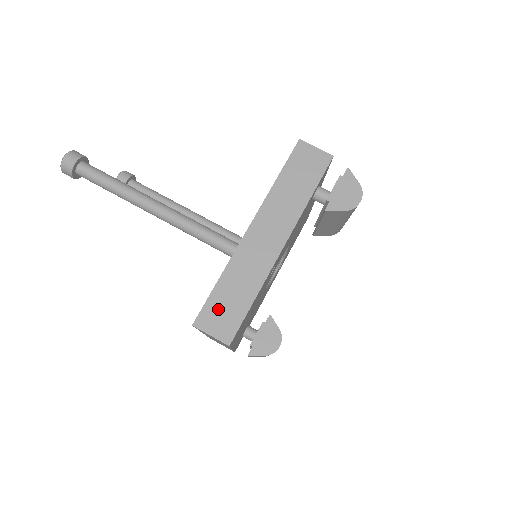
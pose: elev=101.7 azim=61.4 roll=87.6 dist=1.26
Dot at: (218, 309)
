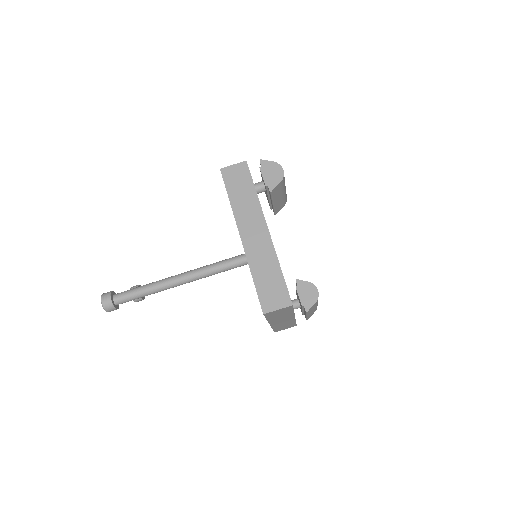
Dot at: (268, 293)
